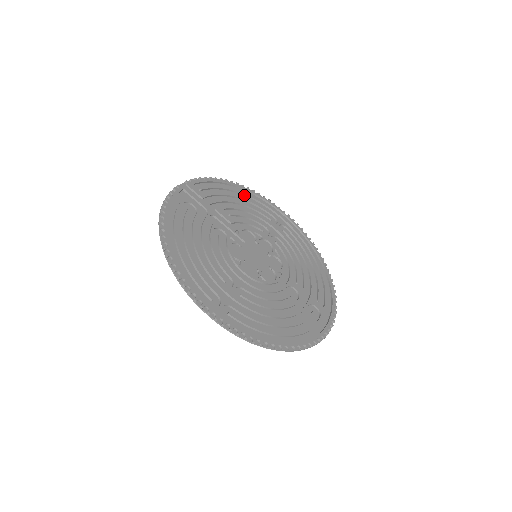
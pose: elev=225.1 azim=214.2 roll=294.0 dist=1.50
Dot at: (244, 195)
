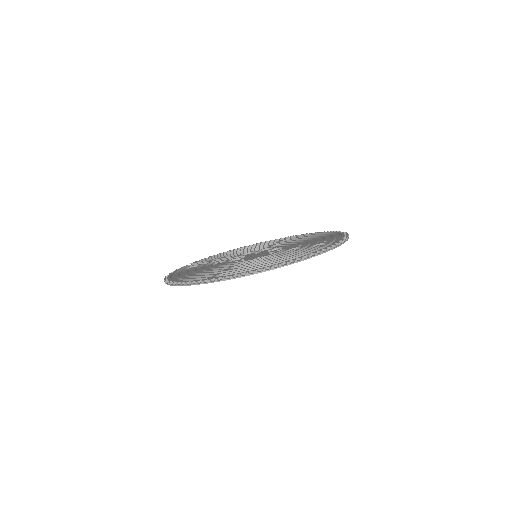
Dot at: occluded
